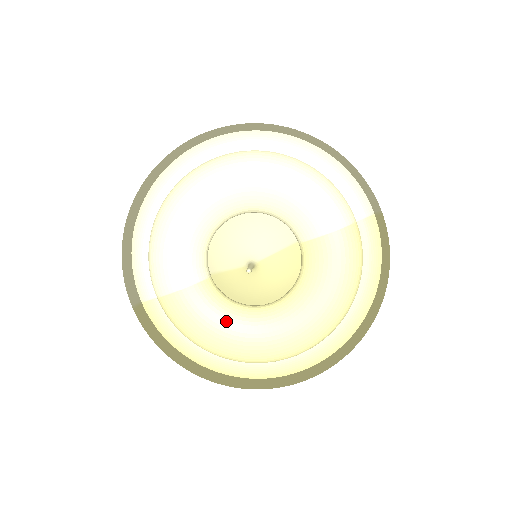
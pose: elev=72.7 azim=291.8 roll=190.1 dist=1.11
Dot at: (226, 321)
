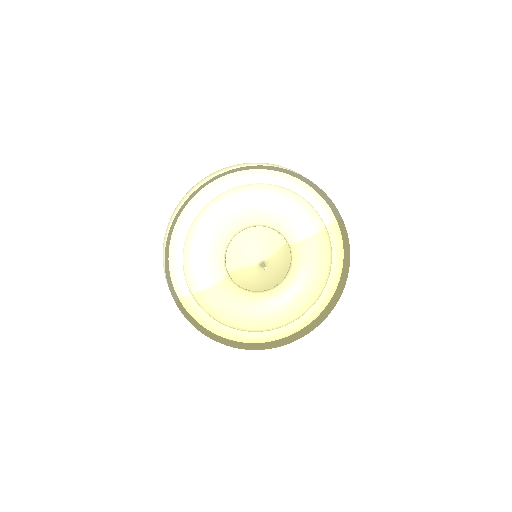
Dot at: (244, 304)
